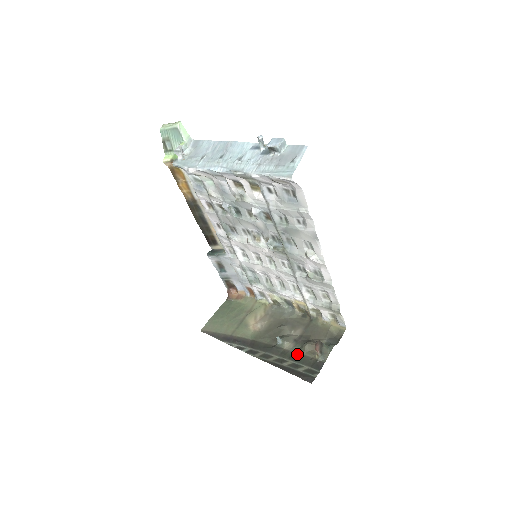
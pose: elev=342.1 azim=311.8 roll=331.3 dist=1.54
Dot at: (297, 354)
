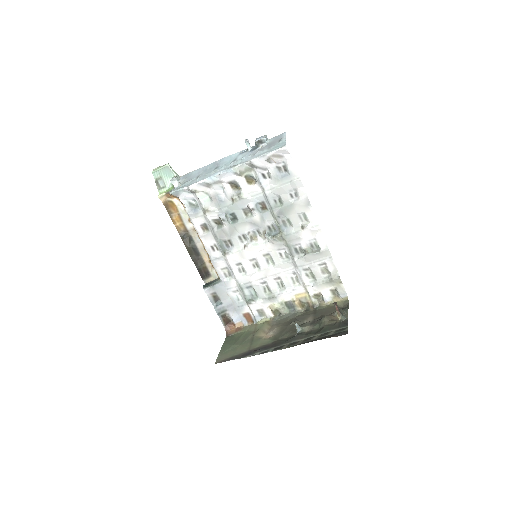
Dot at: (320, 328)
